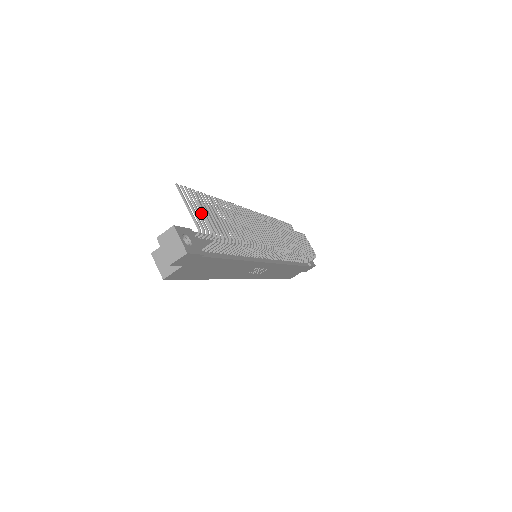
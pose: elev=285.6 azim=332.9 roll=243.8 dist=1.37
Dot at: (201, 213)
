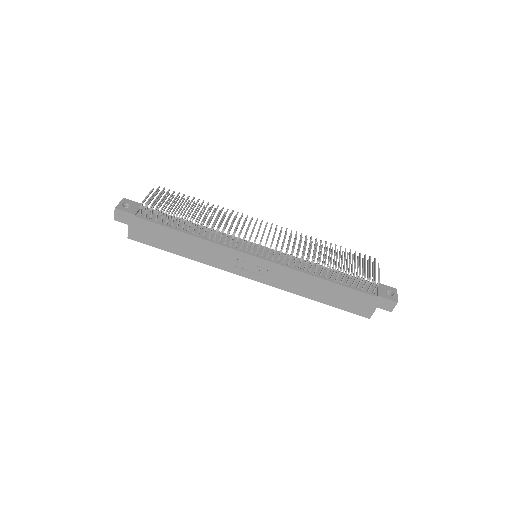
Dot at: (167, 201)
